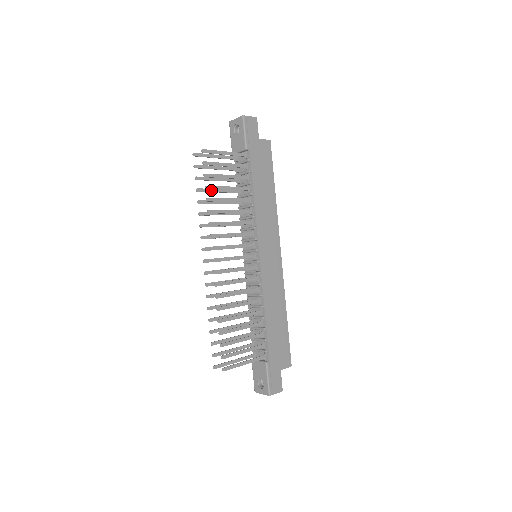
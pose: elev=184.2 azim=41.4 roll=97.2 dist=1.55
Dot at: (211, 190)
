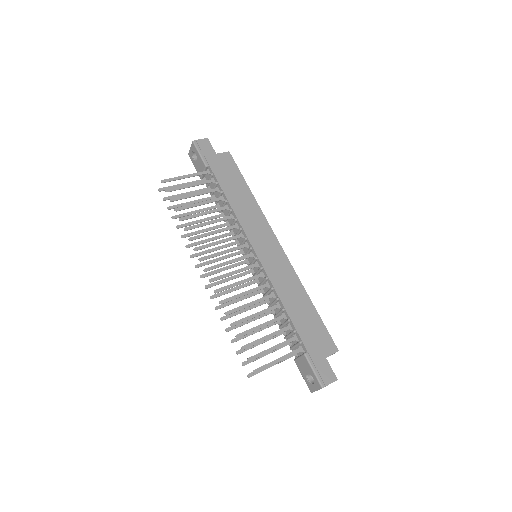
Dot at: (187, 214)
